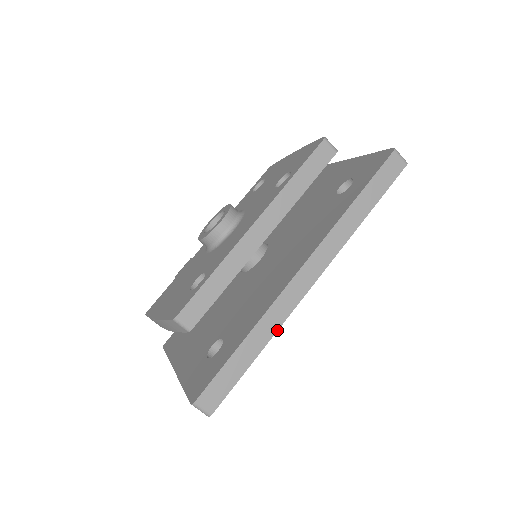
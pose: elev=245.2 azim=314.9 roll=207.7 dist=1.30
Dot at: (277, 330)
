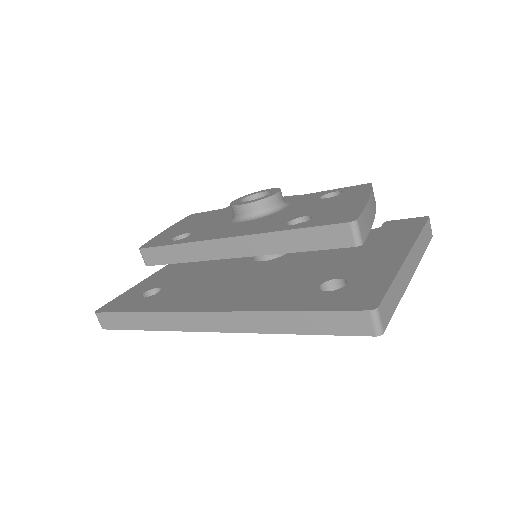
Dot at: (164, 330)
